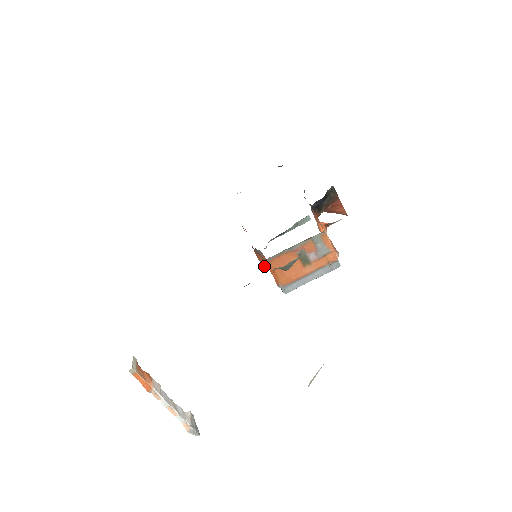
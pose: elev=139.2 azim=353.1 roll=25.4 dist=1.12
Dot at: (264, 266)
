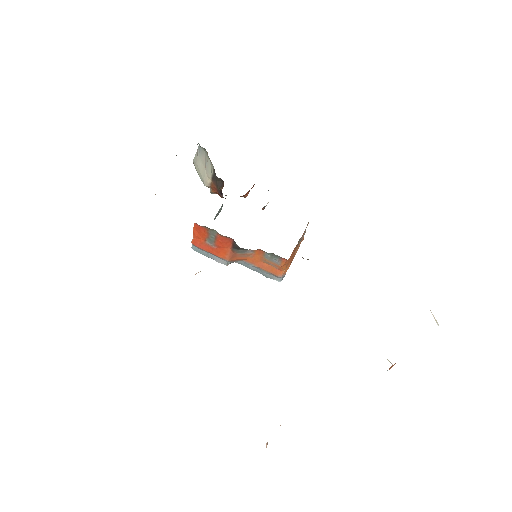
Dot at: occluded
